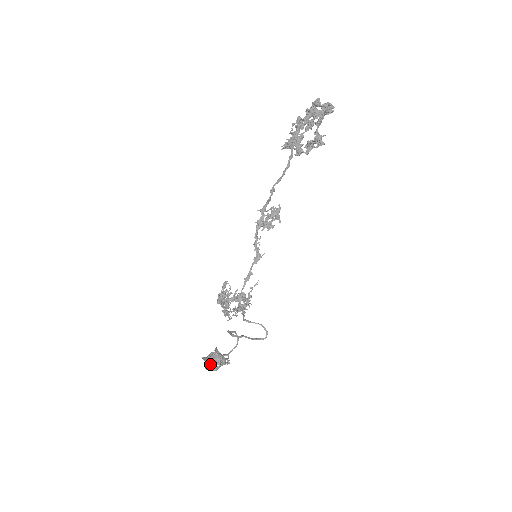
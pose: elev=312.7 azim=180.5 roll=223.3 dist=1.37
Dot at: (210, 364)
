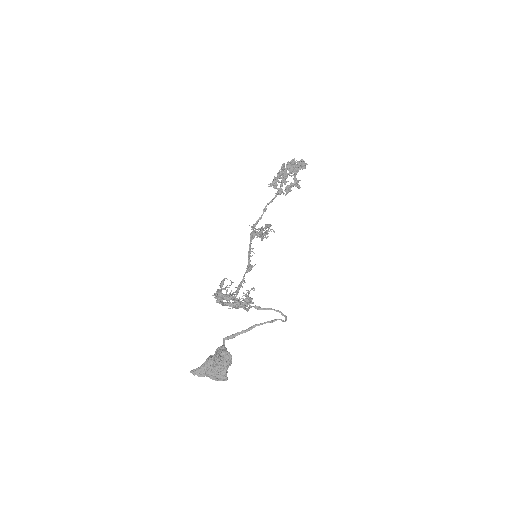
Dot at: (225, 350)
